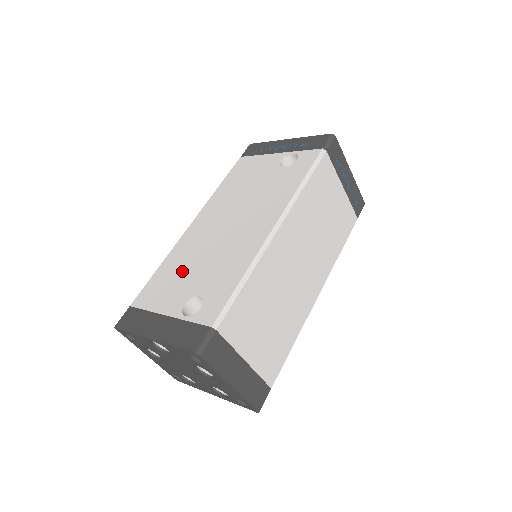
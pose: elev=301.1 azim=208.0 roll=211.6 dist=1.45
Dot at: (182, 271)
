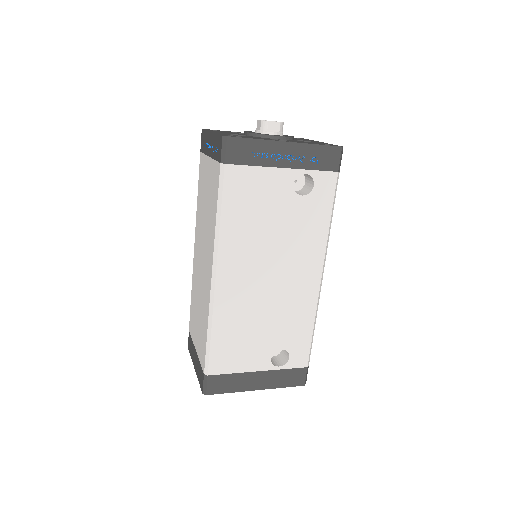
Dot at: (247, 333)
